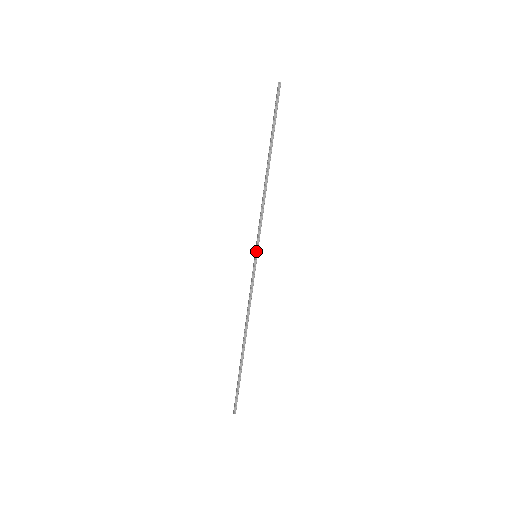
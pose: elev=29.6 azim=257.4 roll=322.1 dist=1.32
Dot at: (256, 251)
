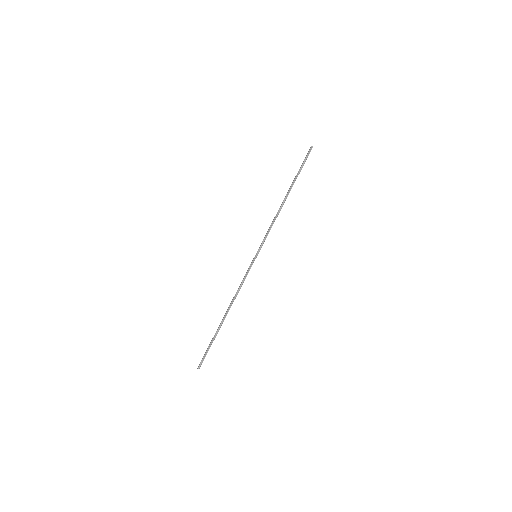
Dot at: (257, 252)
